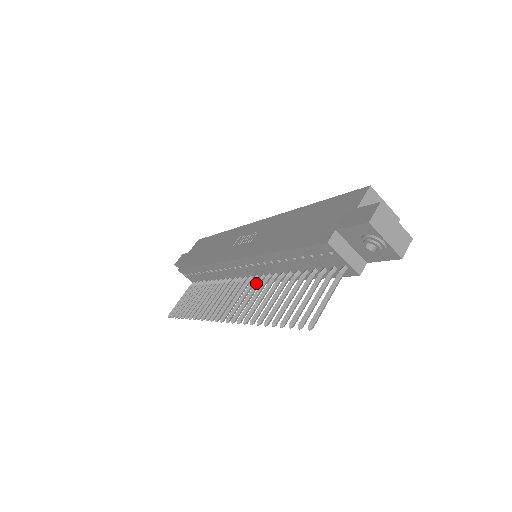
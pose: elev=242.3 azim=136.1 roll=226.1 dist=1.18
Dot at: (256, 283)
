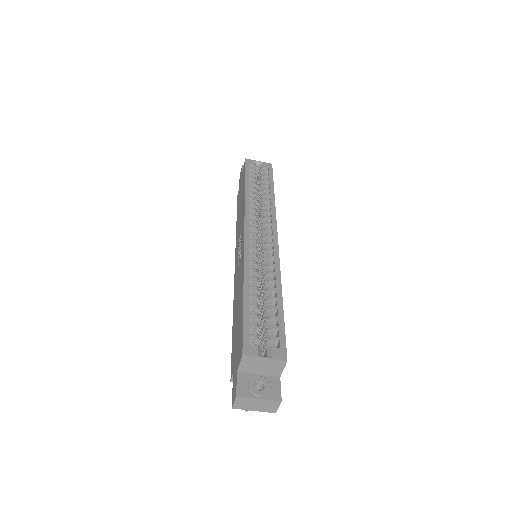
Dot at: occluded
